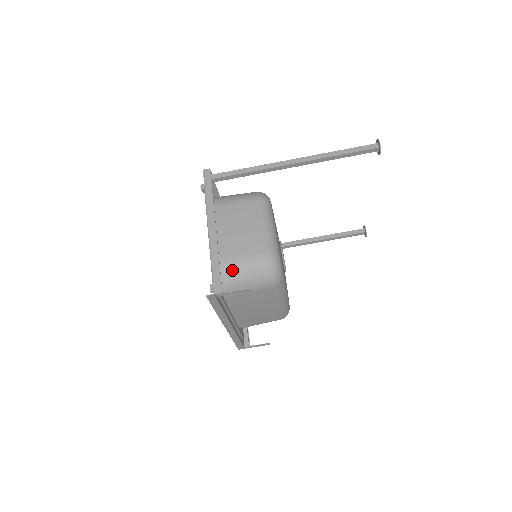
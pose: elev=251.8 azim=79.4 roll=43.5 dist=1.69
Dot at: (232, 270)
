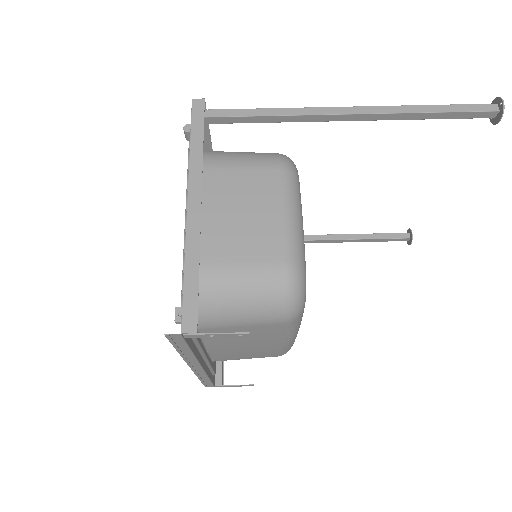
Dot at: (219, 286)
